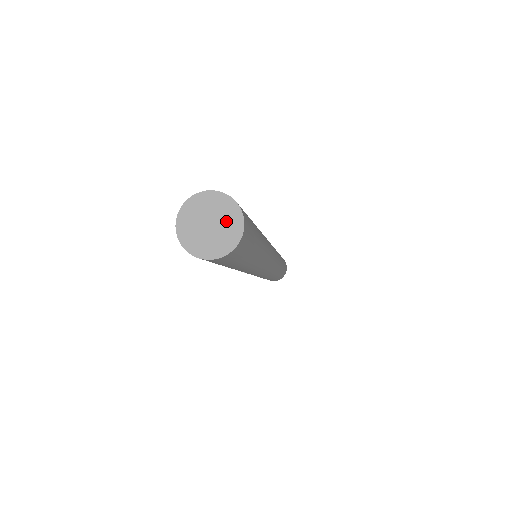
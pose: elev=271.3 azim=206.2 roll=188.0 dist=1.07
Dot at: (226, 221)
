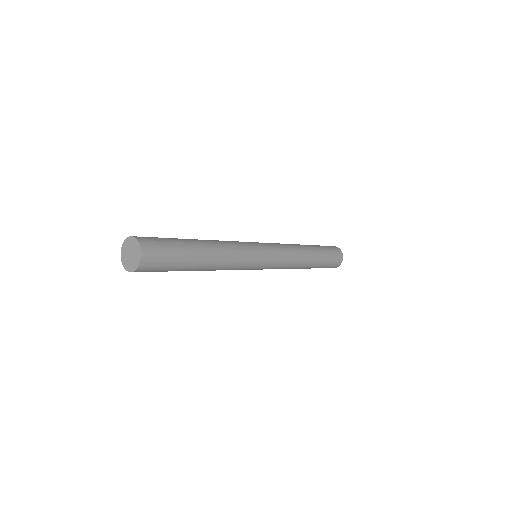
Dot at: (135, 252)
